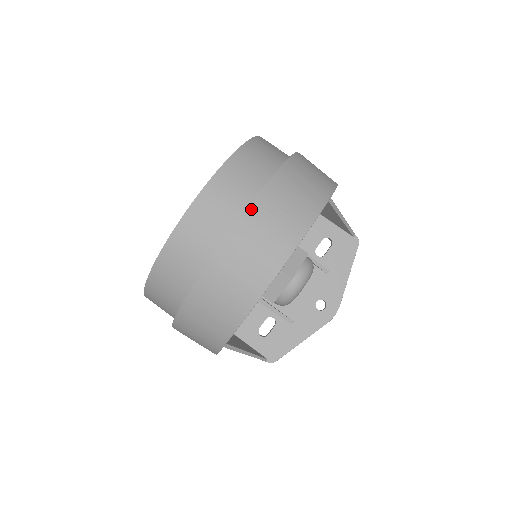
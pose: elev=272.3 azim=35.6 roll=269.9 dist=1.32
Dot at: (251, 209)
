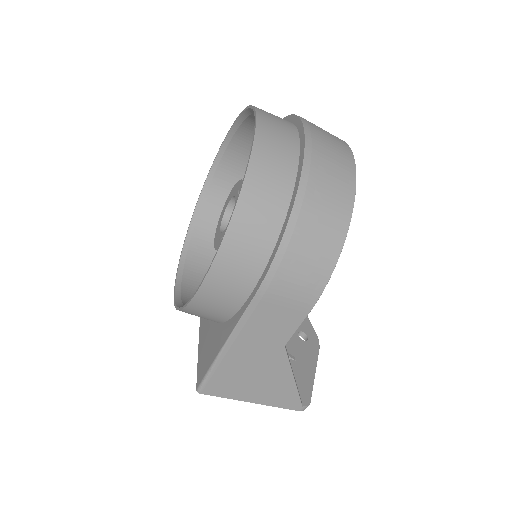
Dot at: (300, 117)
